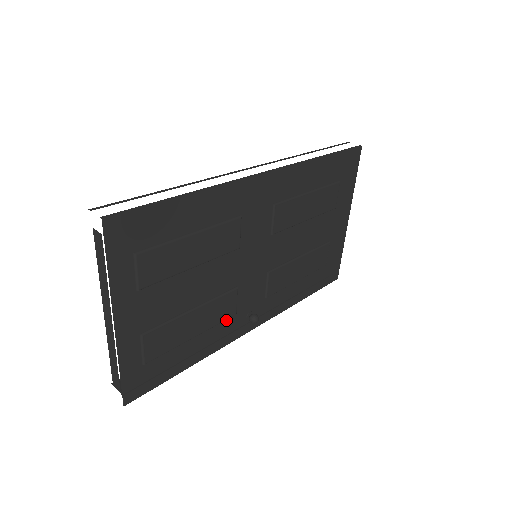
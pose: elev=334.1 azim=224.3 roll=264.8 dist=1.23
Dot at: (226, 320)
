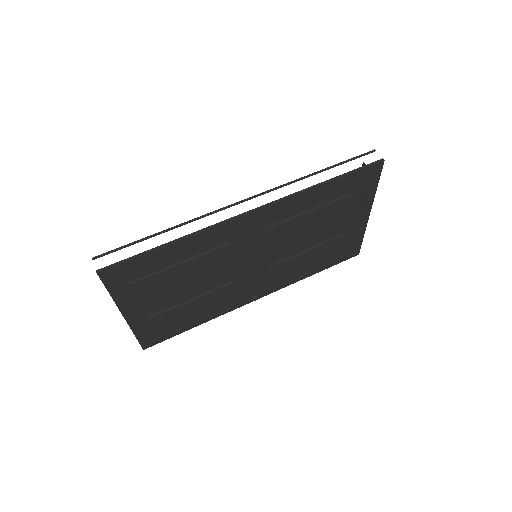
Dot at: (227, 299)
